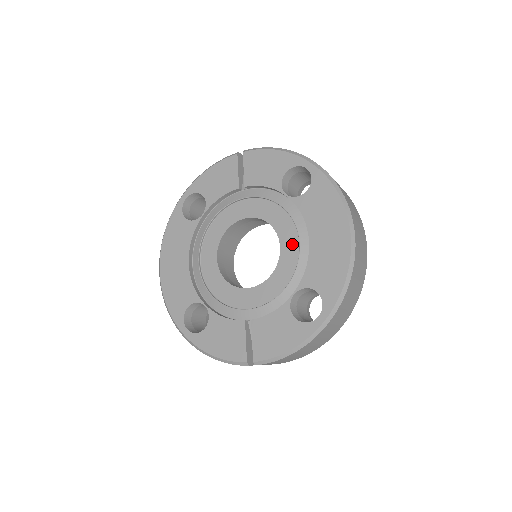
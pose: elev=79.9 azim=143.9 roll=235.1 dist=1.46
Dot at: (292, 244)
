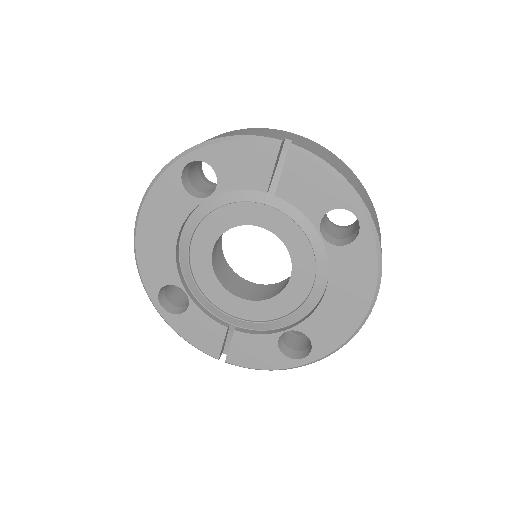
Dot at: (304, 283)
